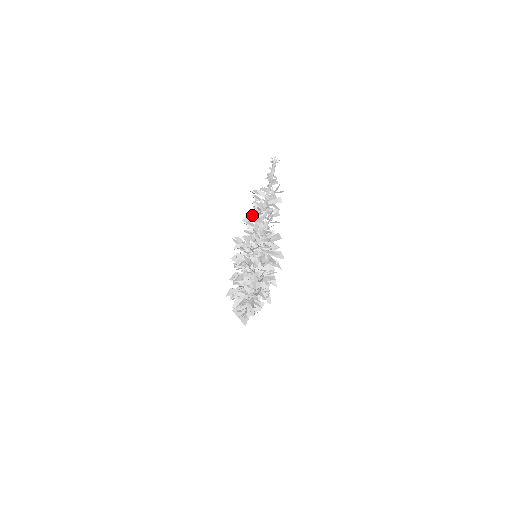
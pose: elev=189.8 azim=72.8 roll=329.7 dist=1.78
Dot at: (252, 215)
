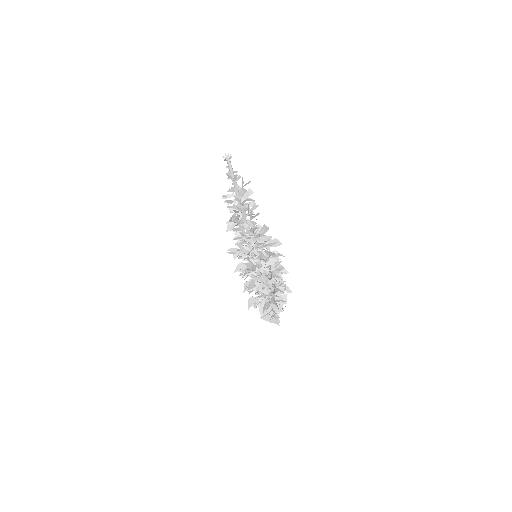
Dot at: (232, 222)
